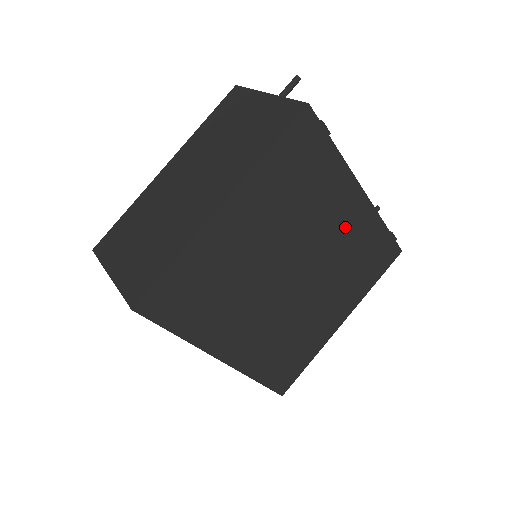
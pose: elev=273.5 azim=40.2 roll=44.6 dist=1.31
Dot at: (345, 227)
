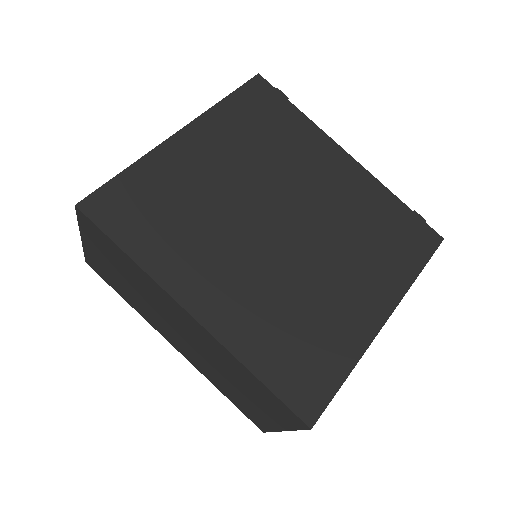
Dot at: (339, 187)
